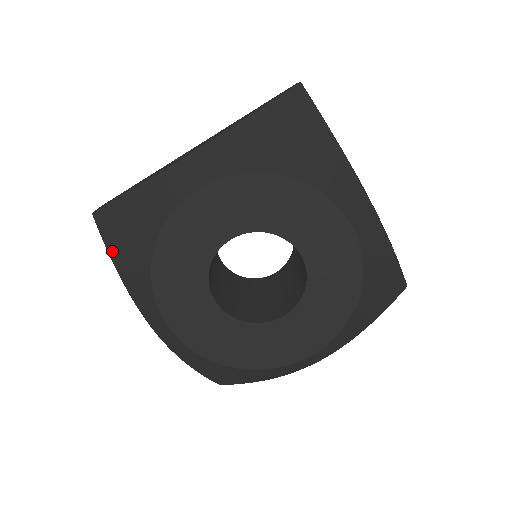
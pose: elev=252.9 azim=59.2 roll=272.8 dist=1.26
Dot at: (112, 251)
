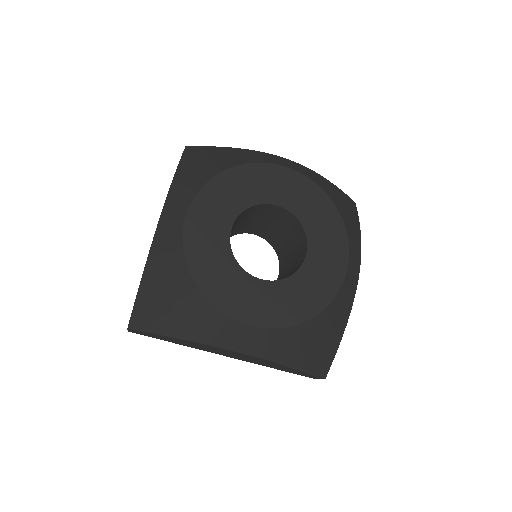
Dot at: (184, 163)
